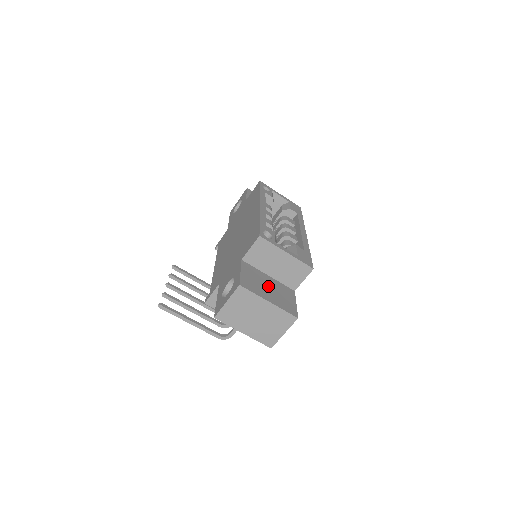
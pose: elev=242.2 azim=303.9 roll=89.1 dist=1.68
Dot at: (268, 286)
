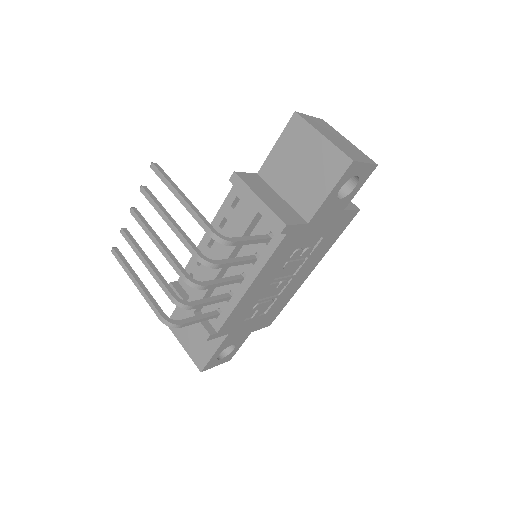
Dot at: occluded
